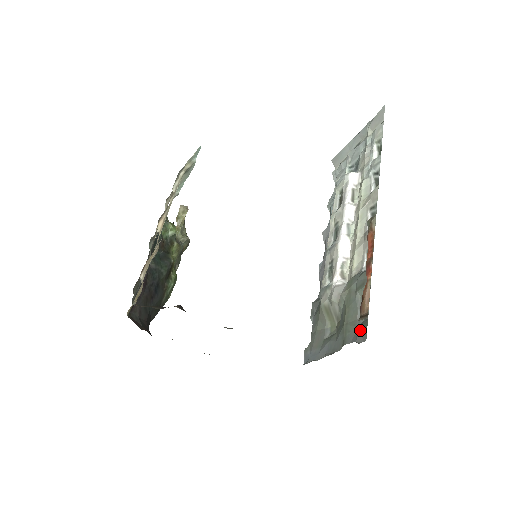
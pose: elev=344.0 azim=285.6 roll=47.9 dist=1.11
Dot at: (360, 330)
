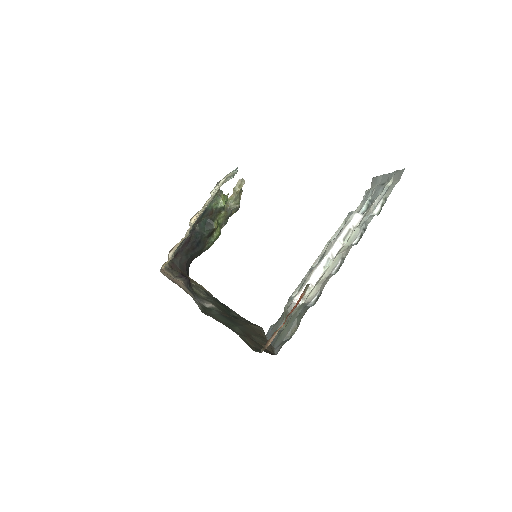
Dot at: (280, 345)
